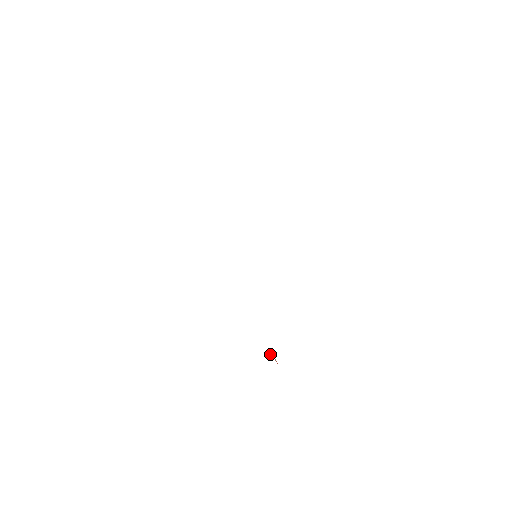
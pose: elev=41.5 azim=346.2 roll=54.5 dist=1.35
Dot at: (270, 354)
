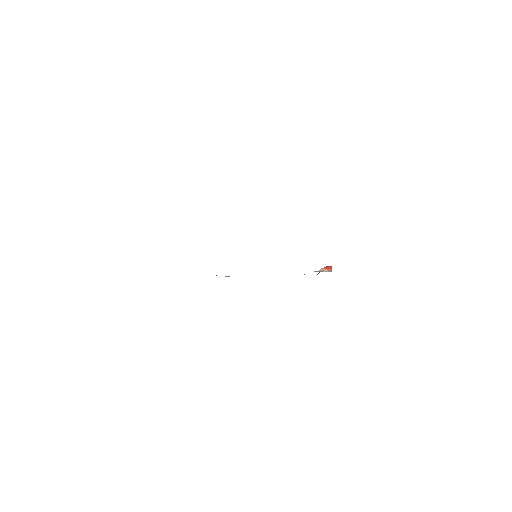
Dot at: (319, 270)
